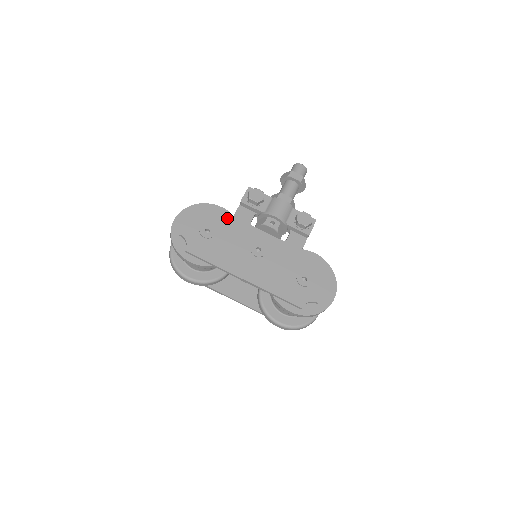
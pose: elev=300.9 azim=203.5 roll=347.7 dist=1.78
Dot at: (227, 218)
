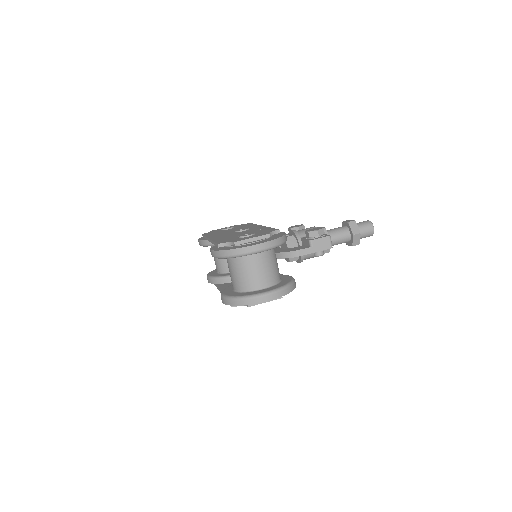
Dot at: occluded
